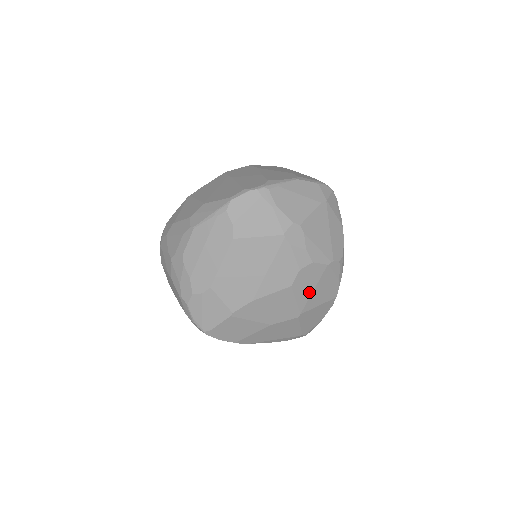
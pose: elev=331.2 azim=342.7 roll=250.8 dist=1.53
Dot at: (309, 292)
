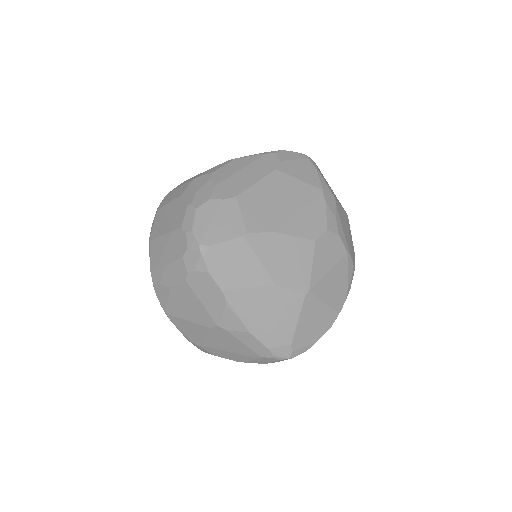
Dot at: (325, 269)
